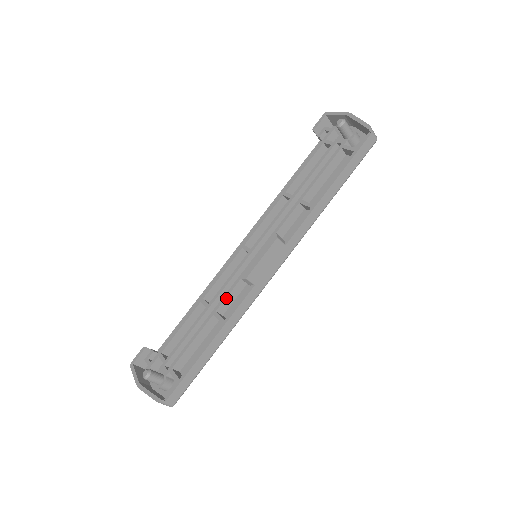
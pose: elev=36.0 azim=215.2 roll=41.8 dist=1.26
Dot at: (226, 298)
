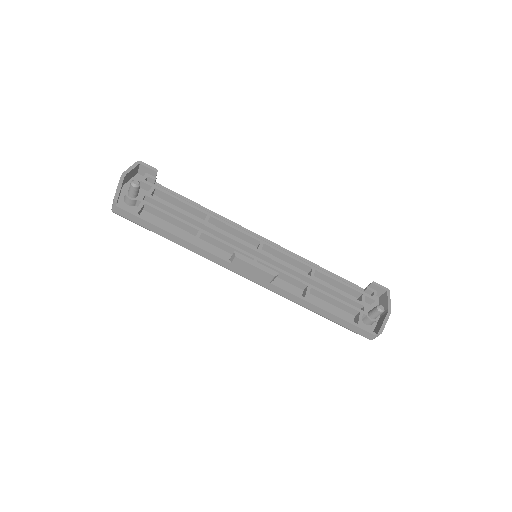
Dot at: (215, 239)
